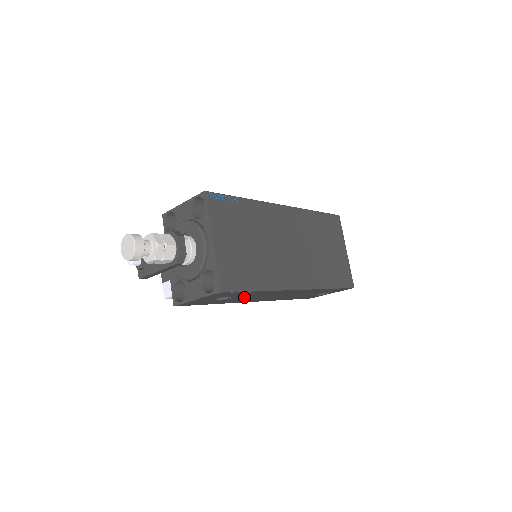
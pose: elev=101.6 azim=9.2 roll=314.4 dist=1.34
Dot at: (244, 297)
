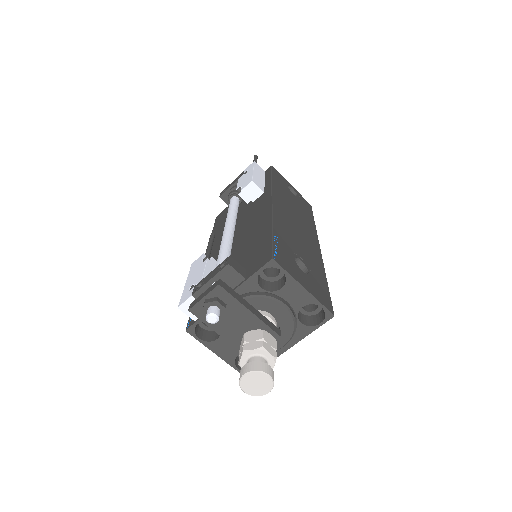
Dot at: occluded
